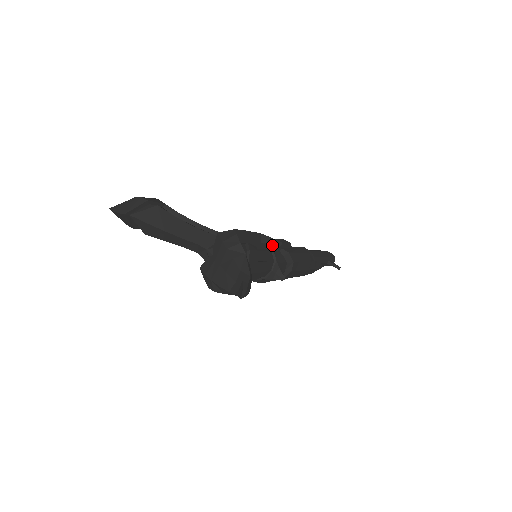
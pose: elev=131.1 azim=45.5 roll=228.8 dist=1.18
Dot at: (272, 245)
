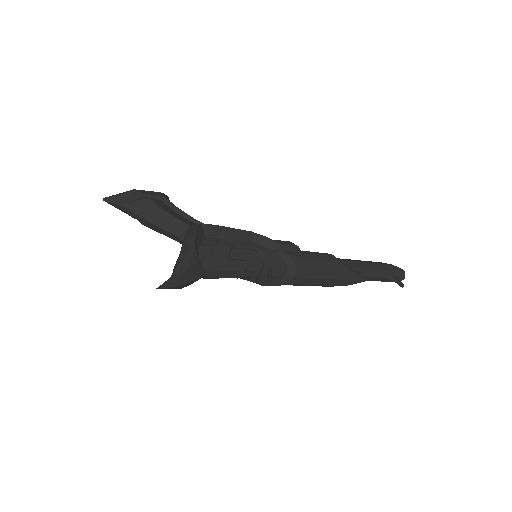
Dot at: (266, 245)
